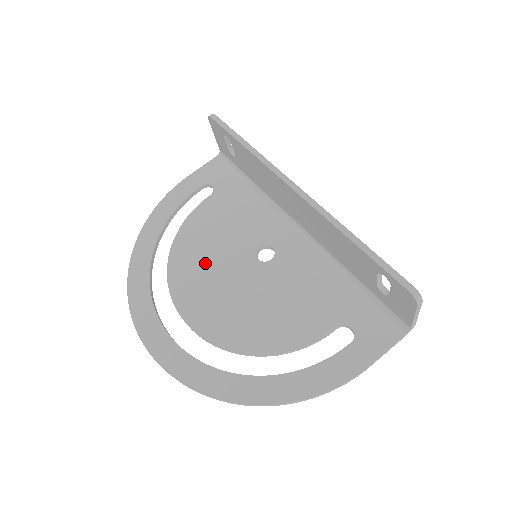
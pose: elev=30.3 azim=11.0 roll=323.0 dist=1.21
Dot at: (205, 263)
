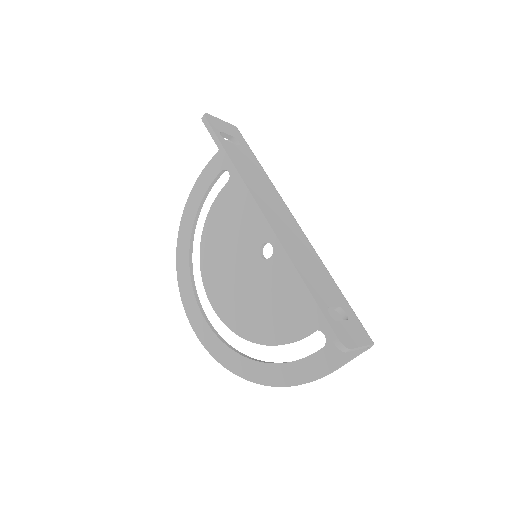
Dot at: (224, 255)
